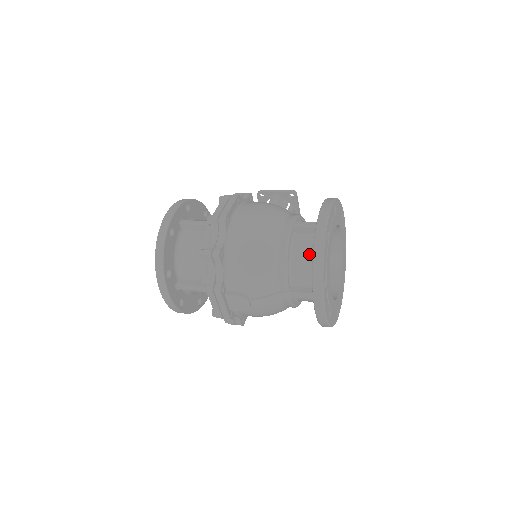
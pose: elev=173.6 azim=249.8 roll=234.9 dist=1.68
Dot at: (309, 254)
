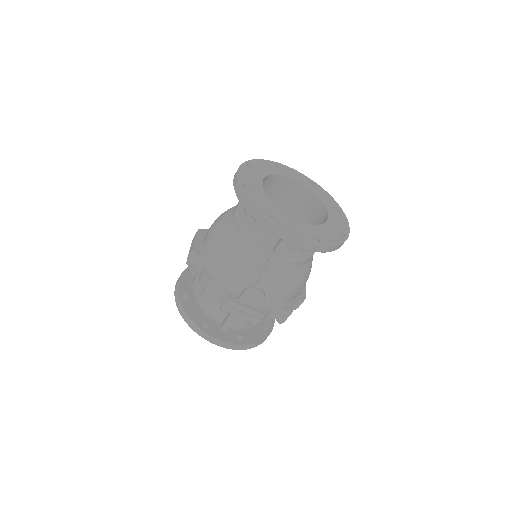
Dot at: occluded
